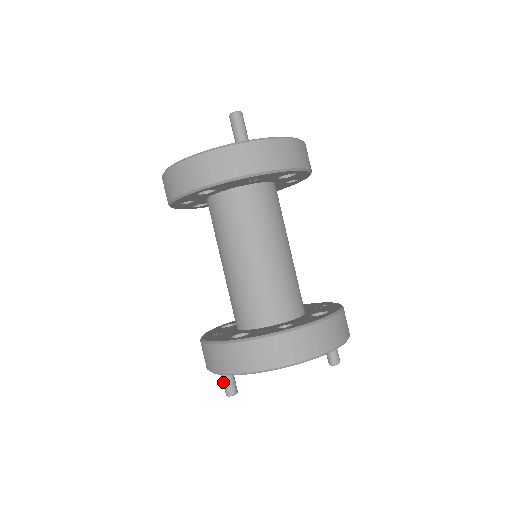
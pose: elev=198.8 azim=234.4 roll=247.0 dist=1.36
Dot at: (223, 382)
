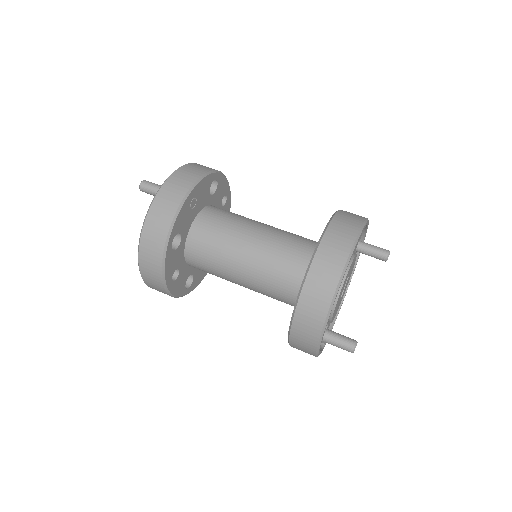
Dot at: (338, 346)
